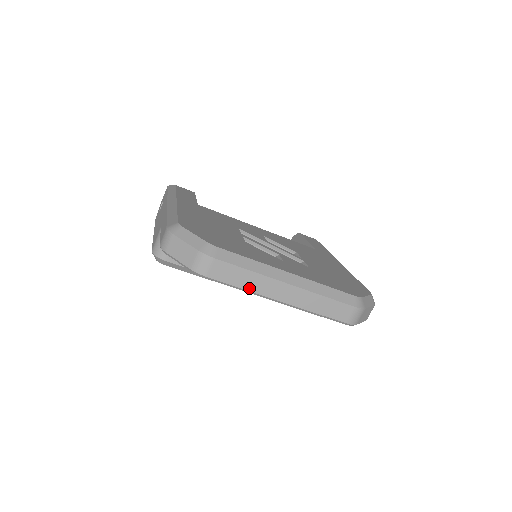
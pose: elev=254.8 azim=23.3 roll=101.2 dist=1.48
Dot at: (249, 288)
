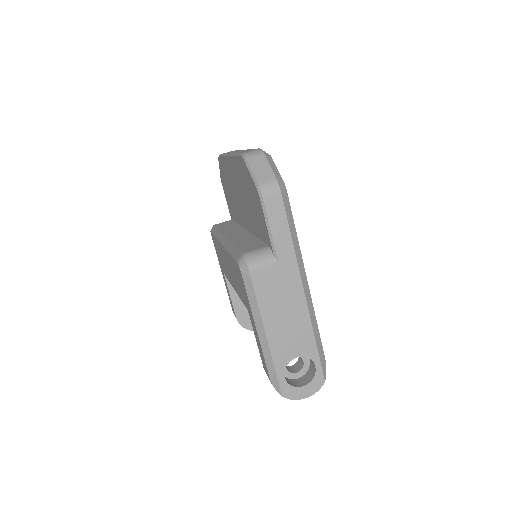
Dot at: occluded
